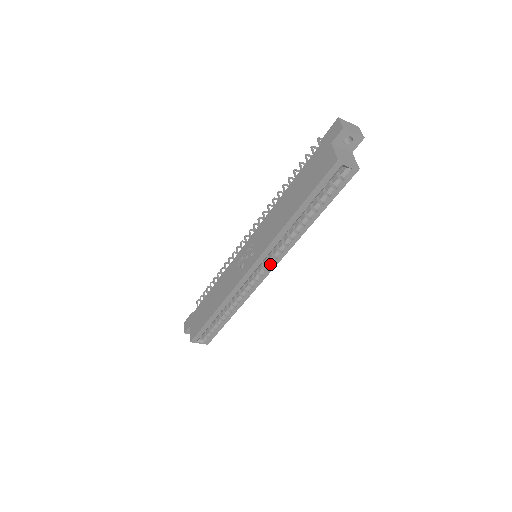
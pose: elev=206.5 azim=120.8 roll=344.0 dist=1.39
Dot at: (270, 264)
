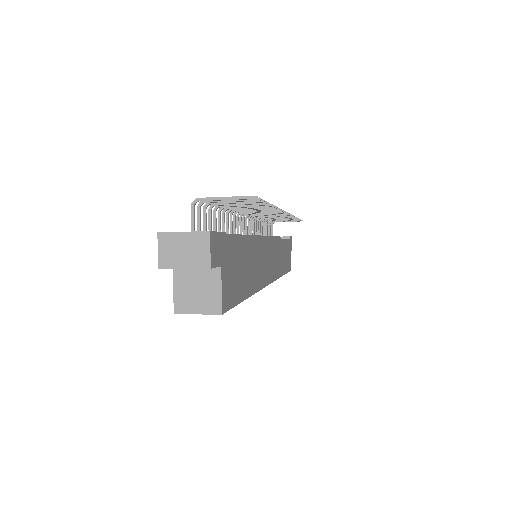
Dot at: occluded
